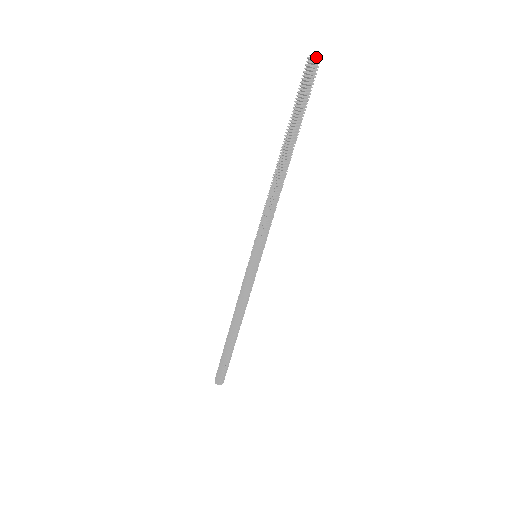
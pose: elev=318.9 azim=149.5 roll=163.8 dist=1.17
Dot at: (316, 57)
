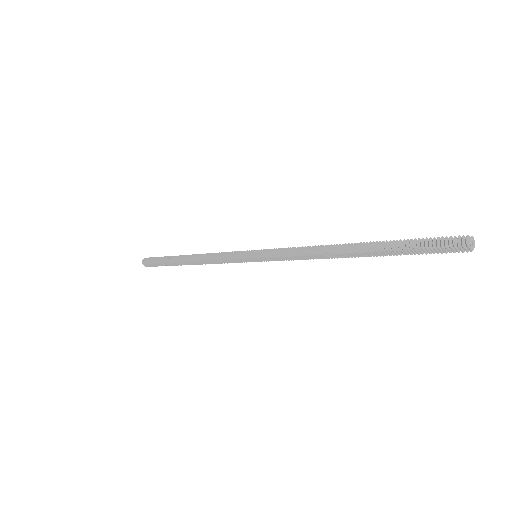
Dot at: (473, 245)
